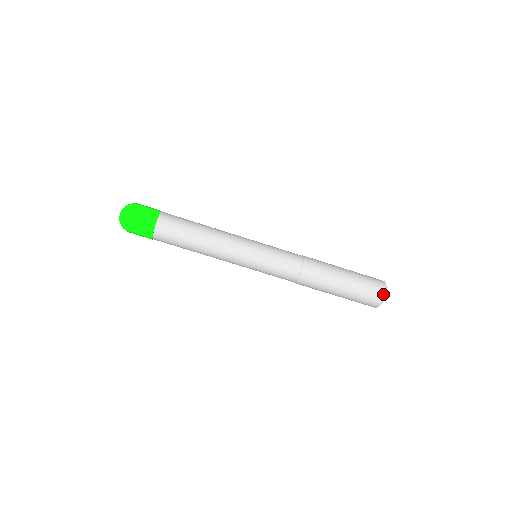
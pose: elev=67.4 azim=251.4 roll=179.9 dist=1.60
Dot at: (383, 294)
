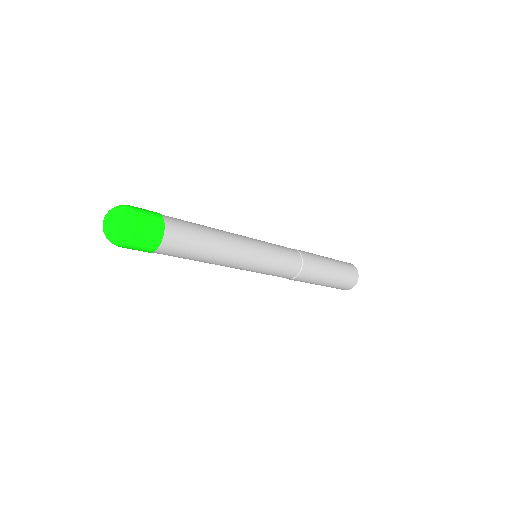
Dot at: (354, 285)
